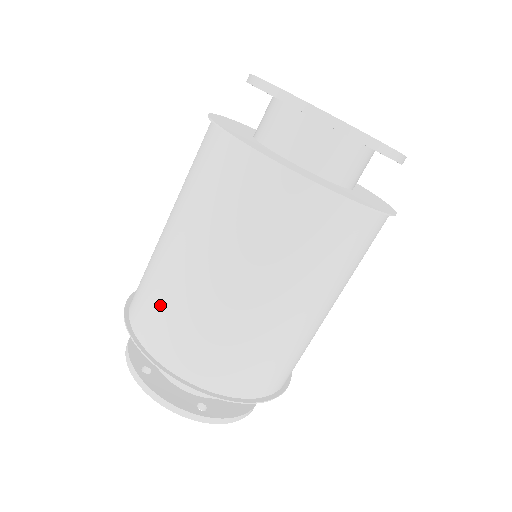
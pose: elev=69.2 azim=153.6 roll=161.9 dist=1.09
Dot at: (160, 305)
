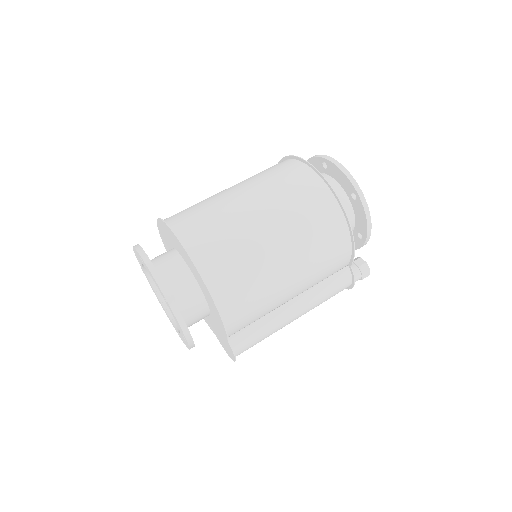
Dot at: occluded
